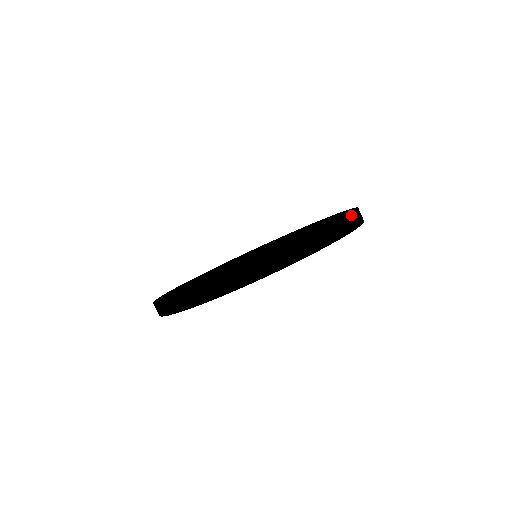
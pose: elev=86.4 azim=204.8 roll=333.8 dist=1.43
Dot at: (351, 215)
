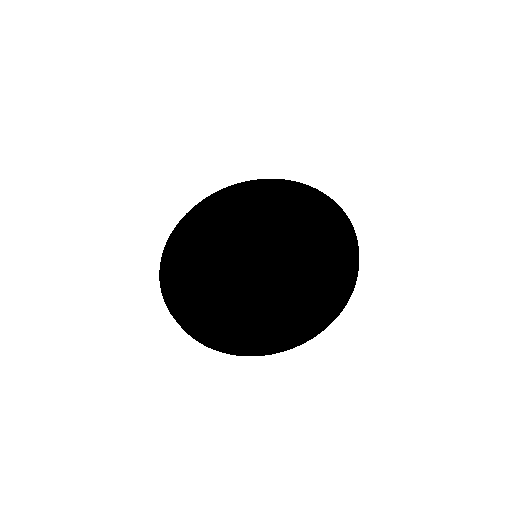
Dot at: (288, 345)
